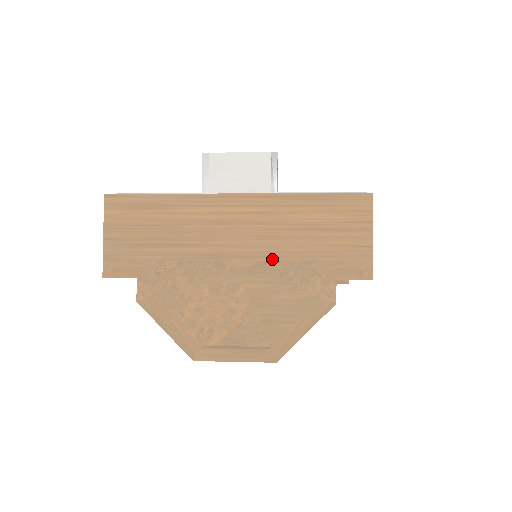
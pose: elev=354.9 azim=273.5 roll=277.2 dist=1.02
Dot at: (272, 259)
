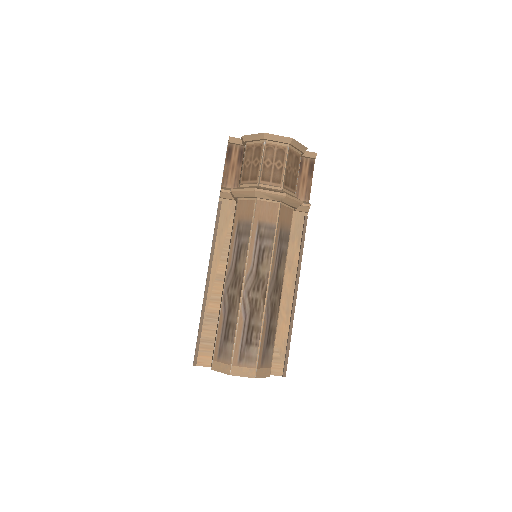
Dot at: occluded
